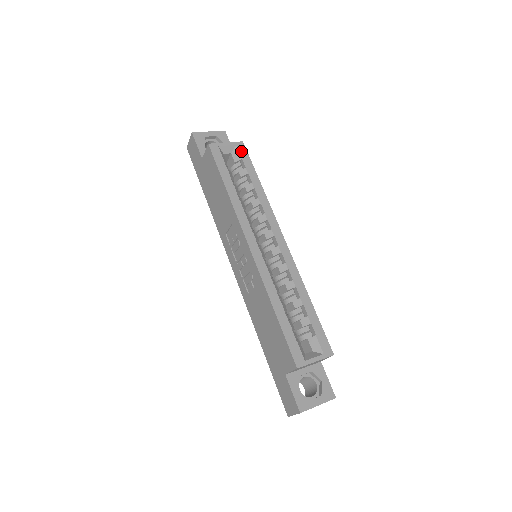
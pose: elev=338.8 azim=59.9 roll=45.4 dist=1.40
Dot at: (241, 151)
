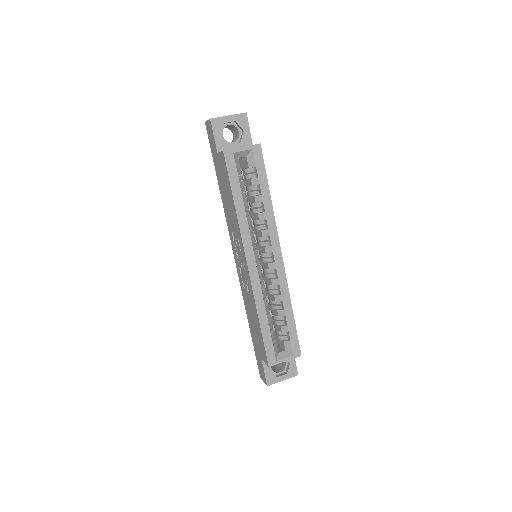
Dot at: (256, 157)
